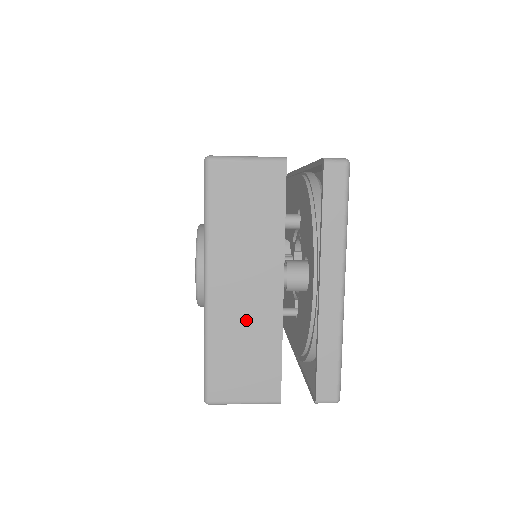
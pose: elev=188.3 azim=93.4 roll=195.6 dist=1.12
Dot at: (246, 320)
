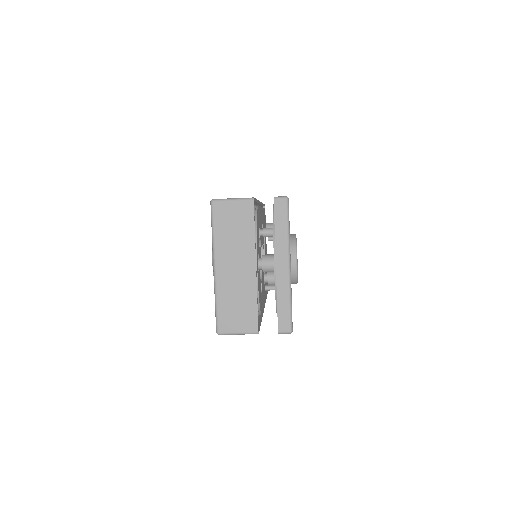
Dot at: (237, 287)
